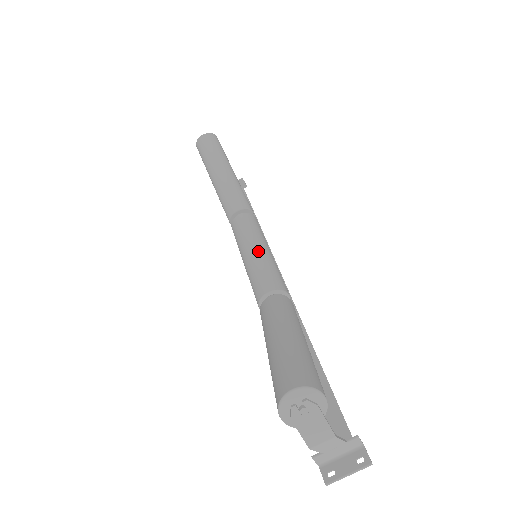
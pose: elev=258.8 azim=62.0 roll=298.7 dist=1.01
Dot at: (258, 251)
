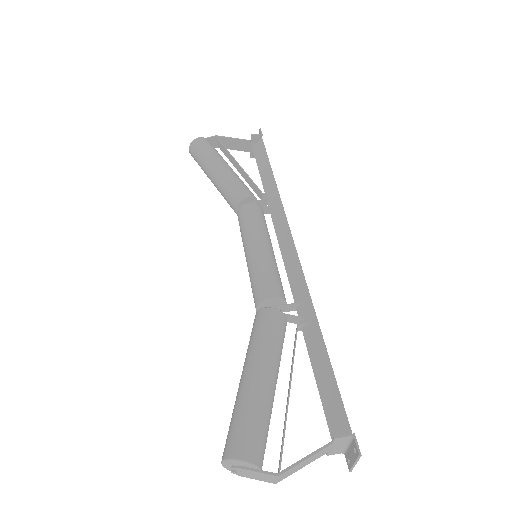
Dot at: (247, 259)
